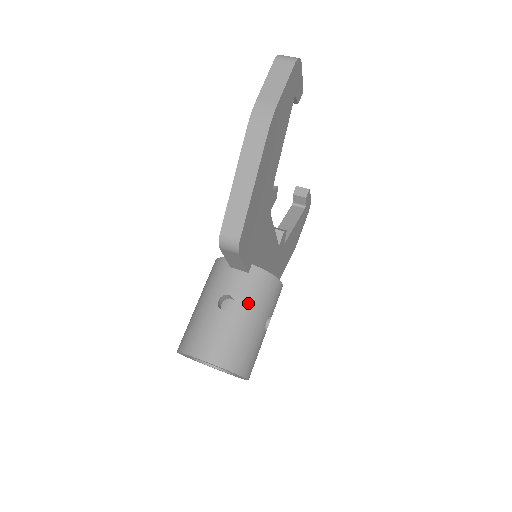
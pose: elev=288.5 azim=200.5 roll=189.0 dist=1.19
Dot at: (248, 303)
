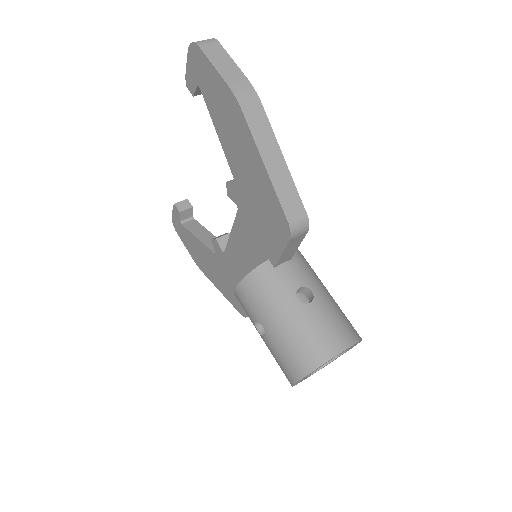
Dot at: (315, 282)
